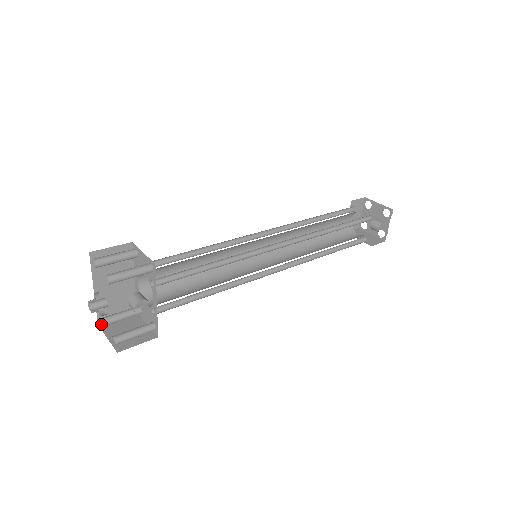
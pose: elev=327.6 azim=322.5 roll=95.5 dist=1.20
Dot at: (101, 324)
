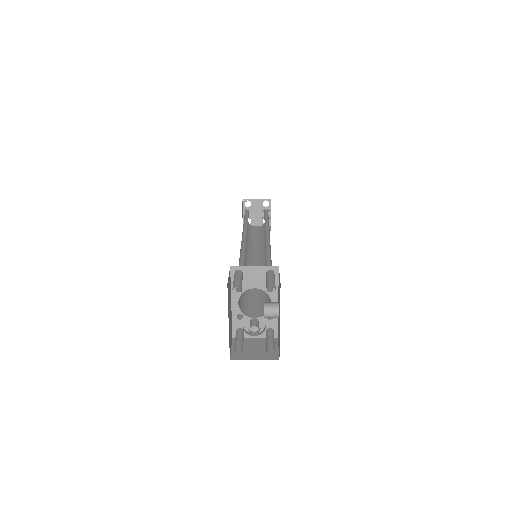
Dot at: (231, 358)
